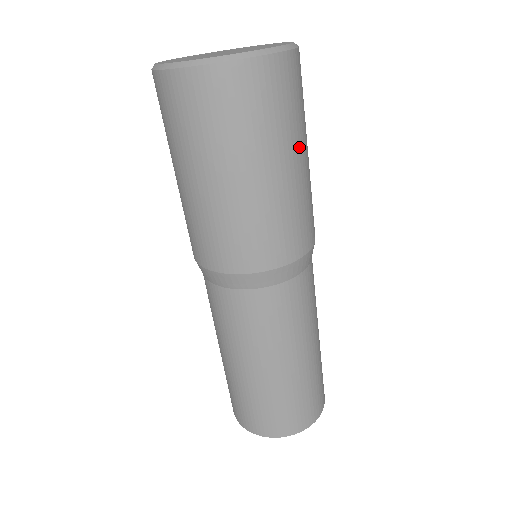
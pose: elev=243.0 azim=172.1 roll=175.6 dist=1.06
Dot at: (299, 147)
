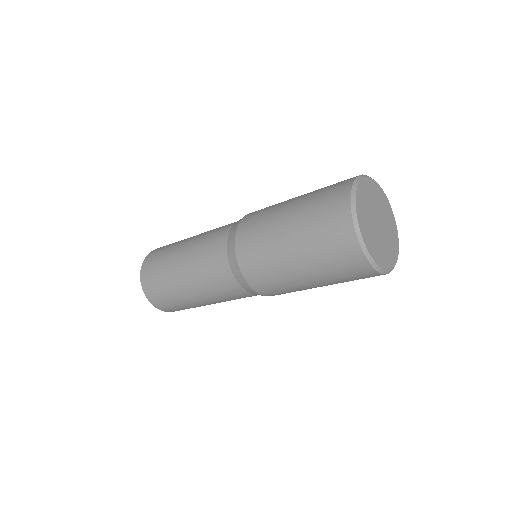
Dot at: occluded
